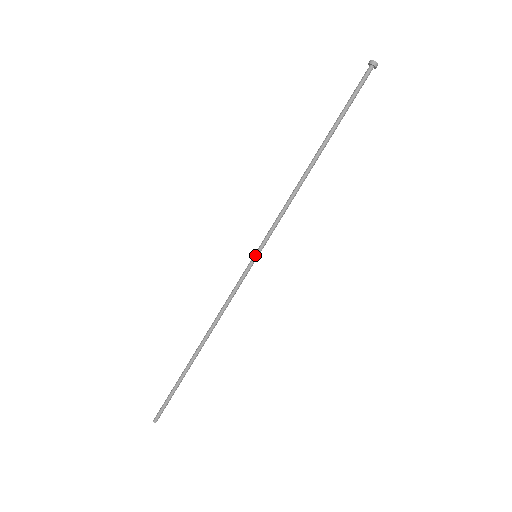
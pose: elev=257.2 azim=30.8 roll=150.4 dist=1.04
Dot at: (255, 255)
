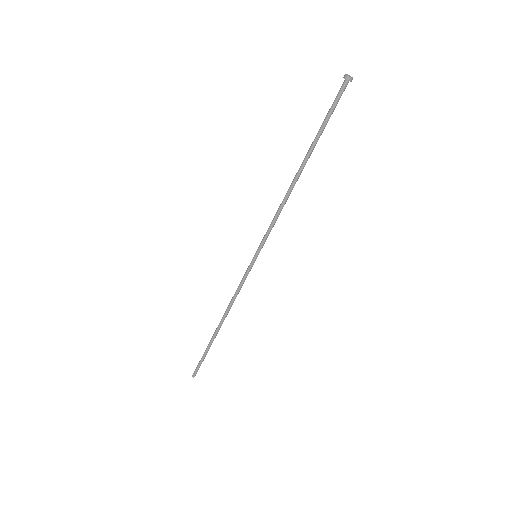
Dot at: (254, 255)
